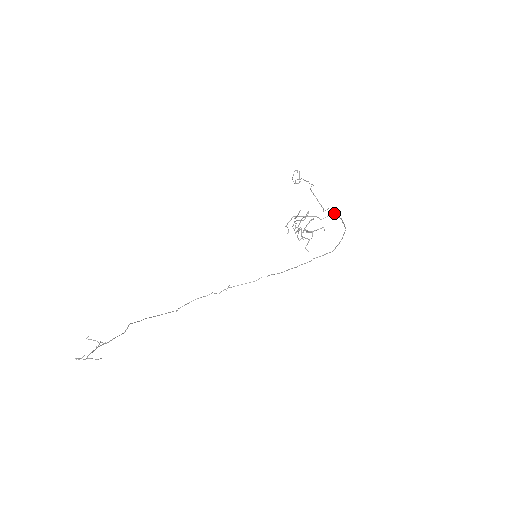
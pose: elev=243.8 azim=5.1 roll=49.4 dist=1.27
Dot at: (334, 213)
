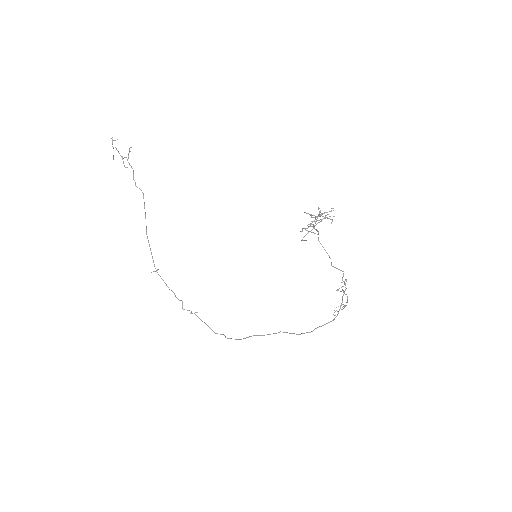
Dot at: (345, 279)
